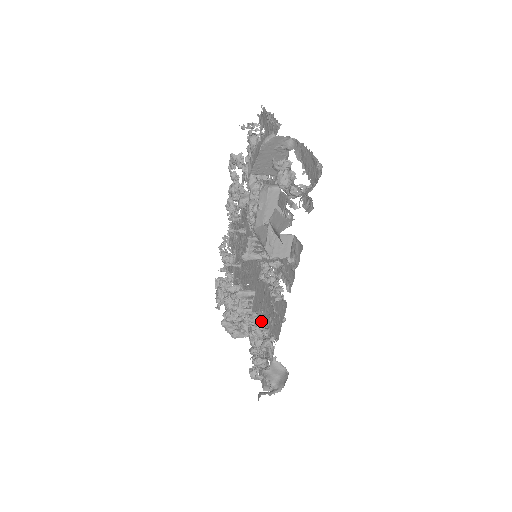
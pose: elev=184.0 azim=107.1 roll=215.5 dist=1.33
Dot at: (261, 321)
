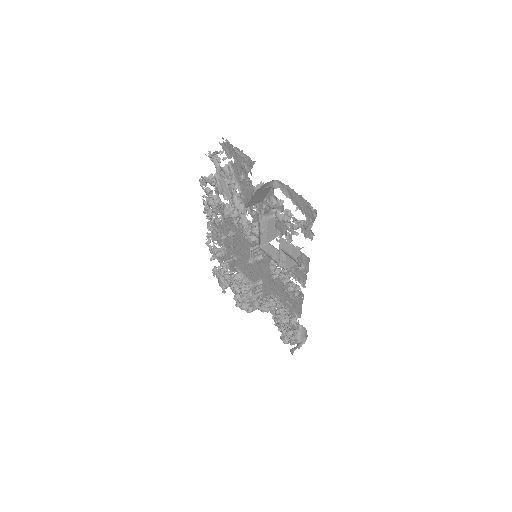
Dot at: (278, 303)
